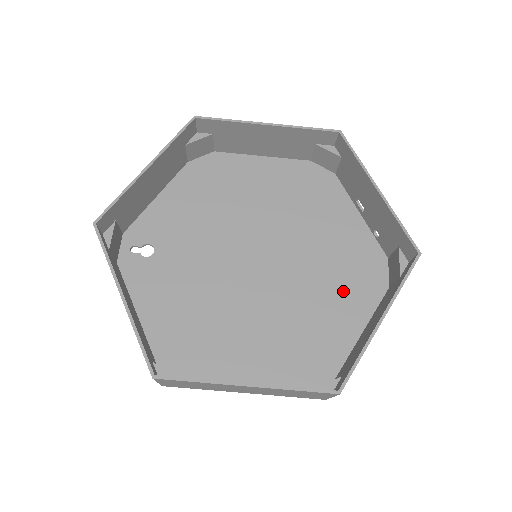
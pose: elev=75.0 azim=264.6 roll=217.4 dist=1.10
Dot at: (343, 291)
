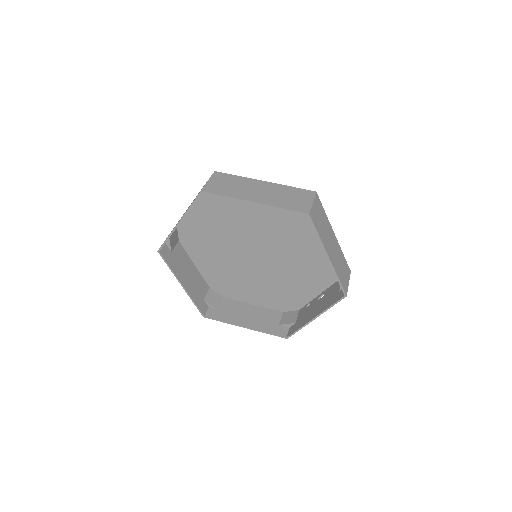
Dot at: (268, 294)
